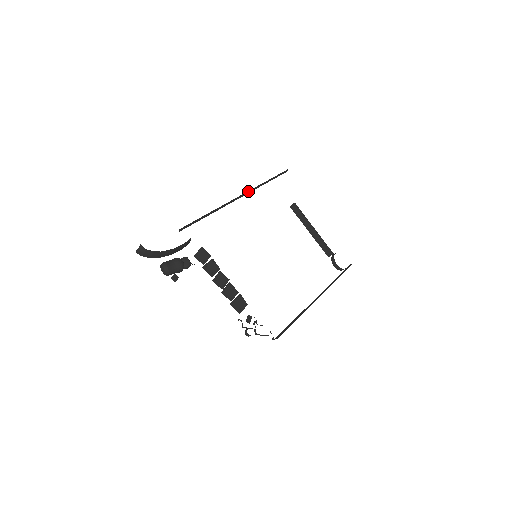
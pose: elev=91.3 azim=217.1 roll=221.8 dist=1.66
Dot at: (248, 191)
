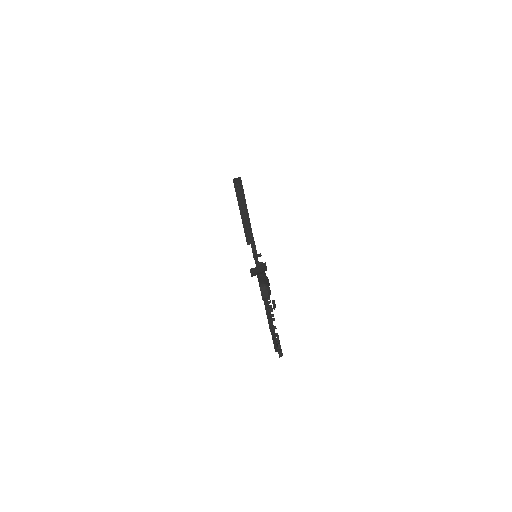
Dot at: occluded
